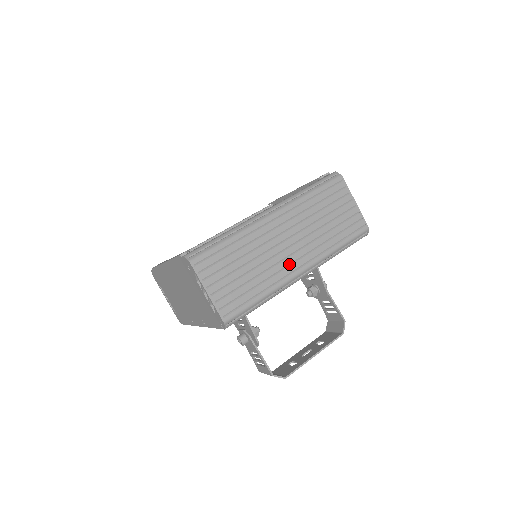
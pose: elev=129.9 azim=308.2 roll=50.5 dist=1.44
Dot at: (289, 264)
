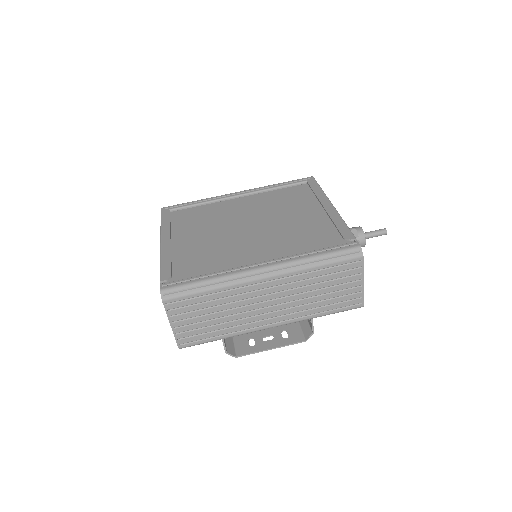
Dot at: (261, 319)
